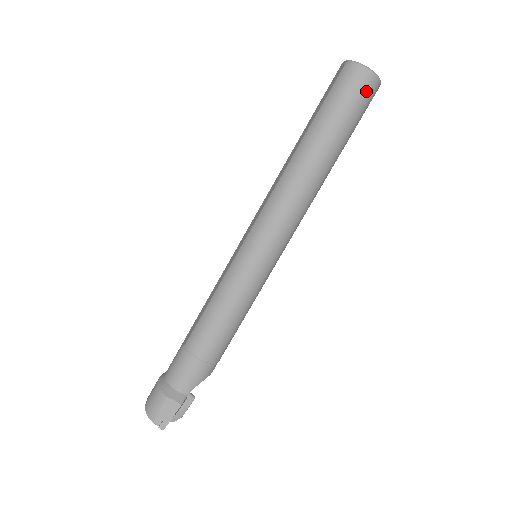
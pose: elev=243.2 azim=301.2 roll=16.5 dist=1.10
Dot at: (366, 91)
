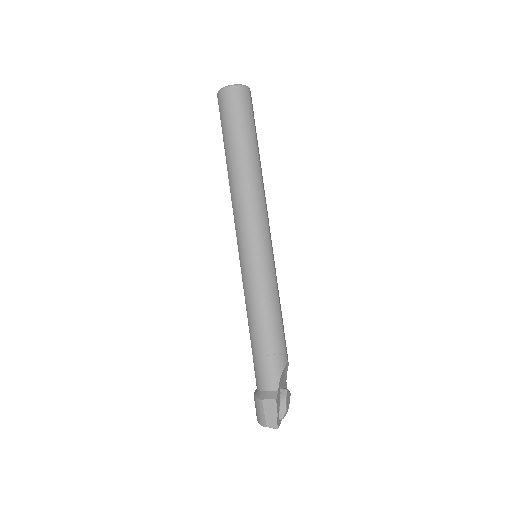
Dot at: (239, 99)
